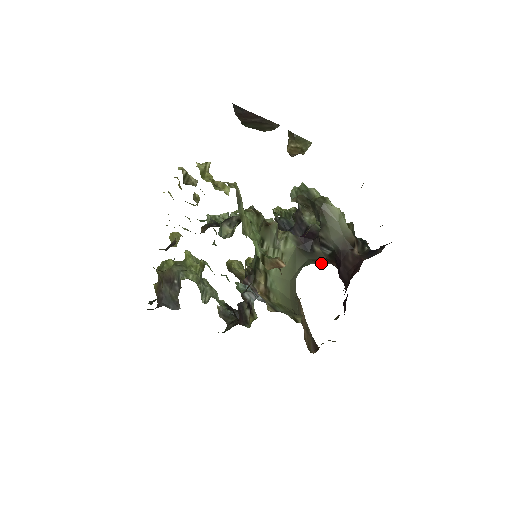
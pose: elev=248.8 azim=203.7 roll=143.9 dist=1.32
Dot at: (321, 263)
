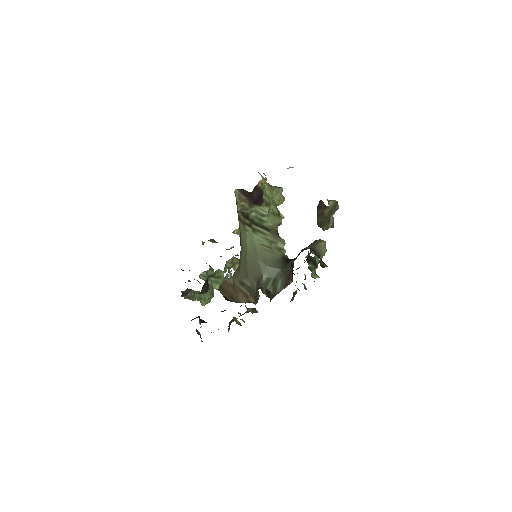
Dot at: (287, 282)
